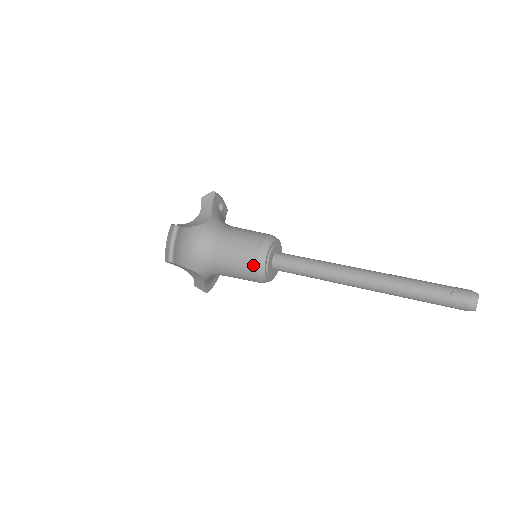
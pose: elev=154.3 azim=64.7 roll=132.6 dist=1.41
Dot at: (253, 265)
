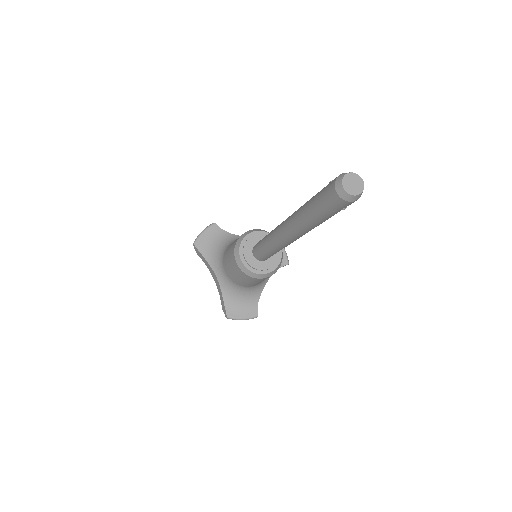
Dot at: (236, 242)
